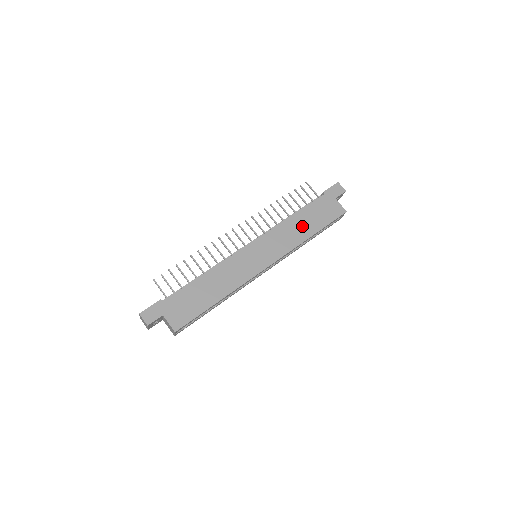
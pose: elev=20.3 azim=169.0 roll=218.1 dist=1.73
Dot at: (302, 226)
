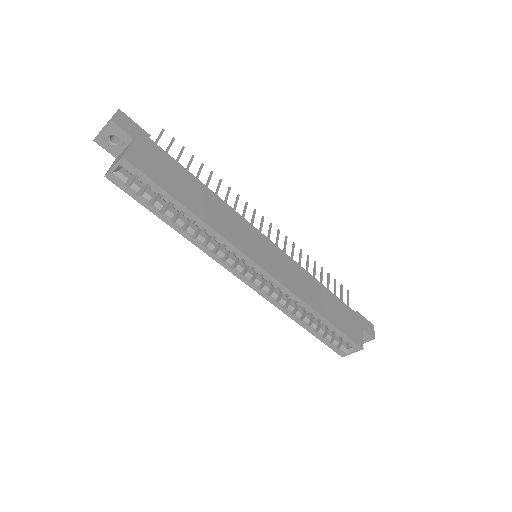
Dot at: (319, 297)
